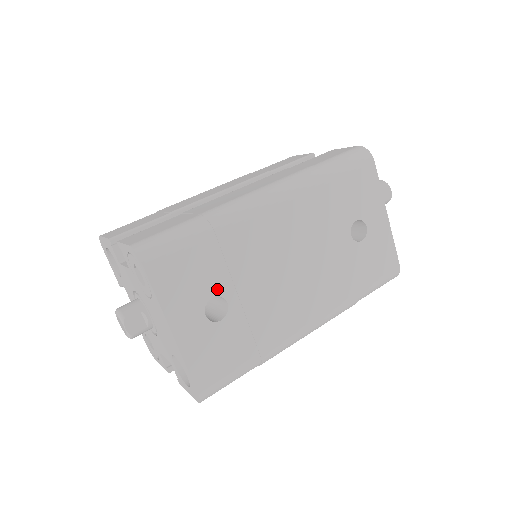
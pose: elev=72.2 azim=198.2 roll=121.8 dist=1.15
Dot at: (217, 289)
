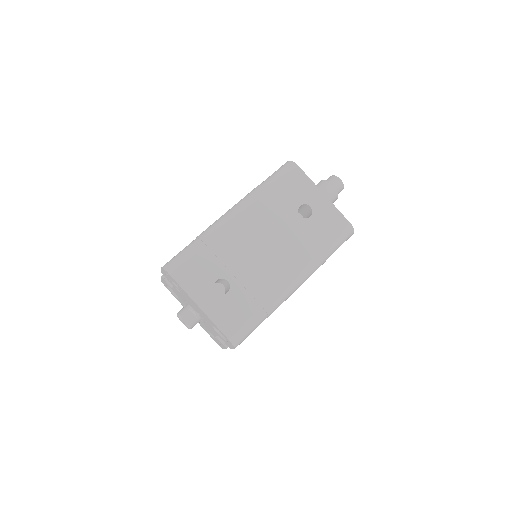
Dot at: (218, 275)
